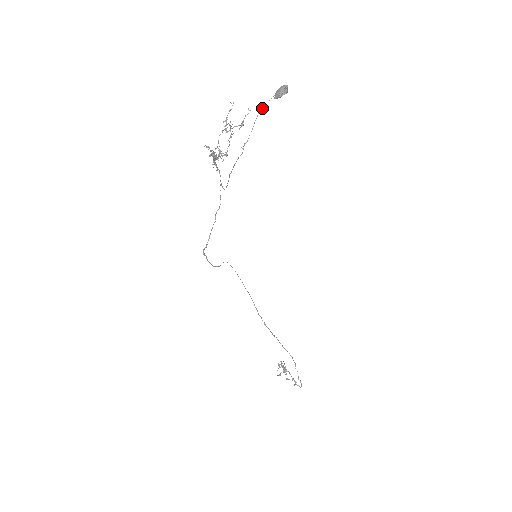
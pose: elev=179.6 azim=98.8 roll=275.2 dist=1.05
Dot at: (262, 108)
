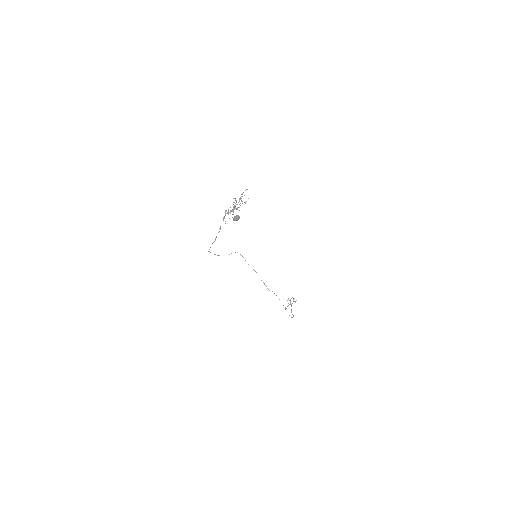
Dot at: (229, 218)
